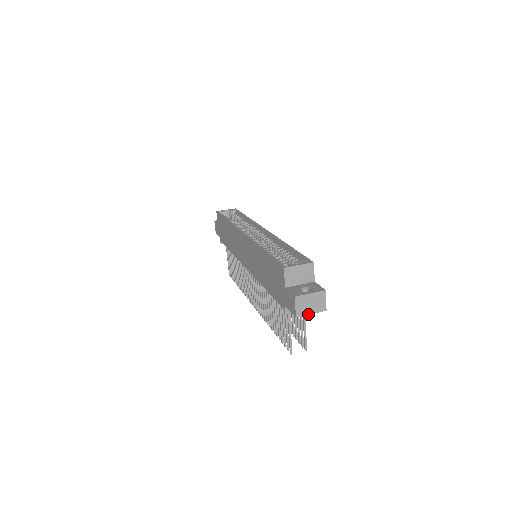
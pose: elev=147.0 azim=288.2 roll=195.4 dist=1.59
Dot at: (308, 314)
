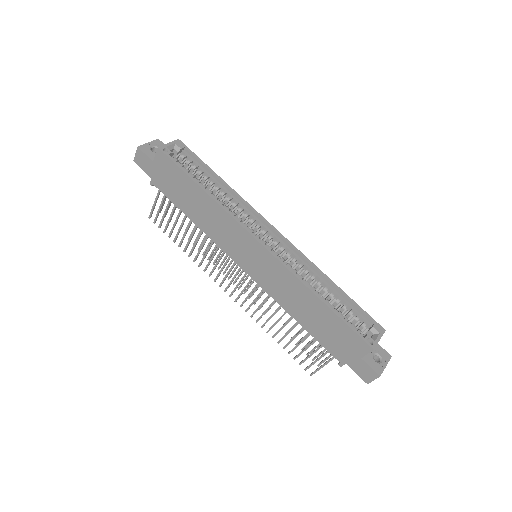
Dot at: occluded
